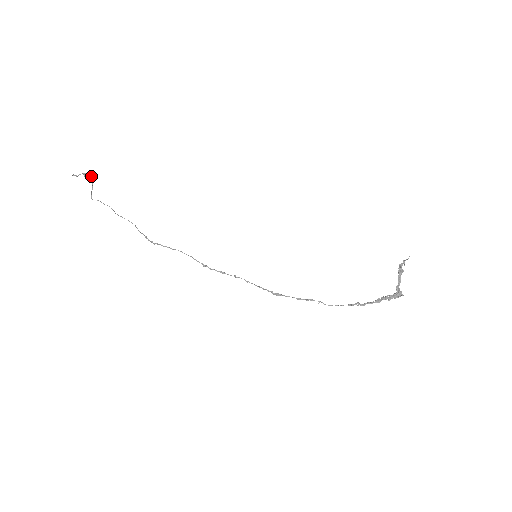
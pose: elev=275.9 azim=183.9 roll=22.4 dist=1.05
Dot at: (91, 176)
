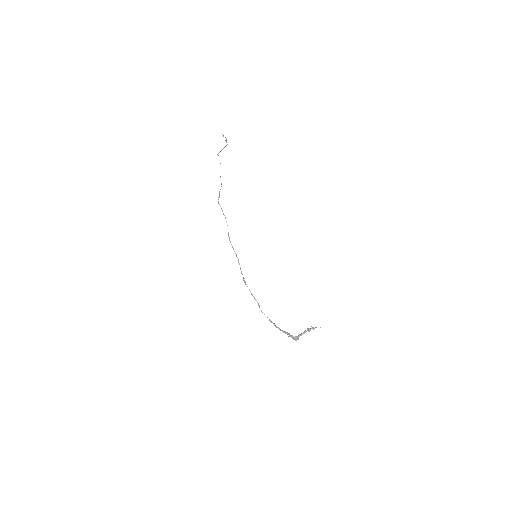
Dot at: occluded
